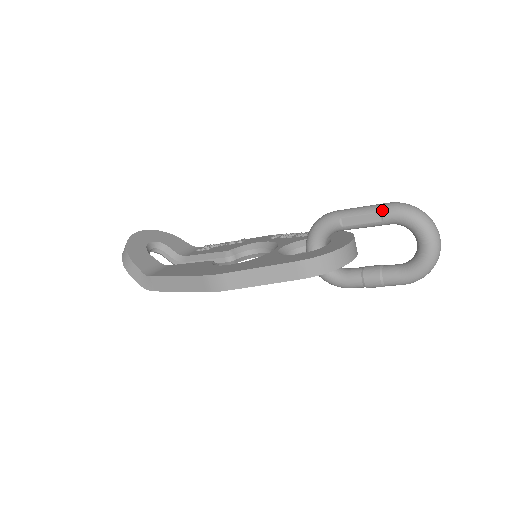
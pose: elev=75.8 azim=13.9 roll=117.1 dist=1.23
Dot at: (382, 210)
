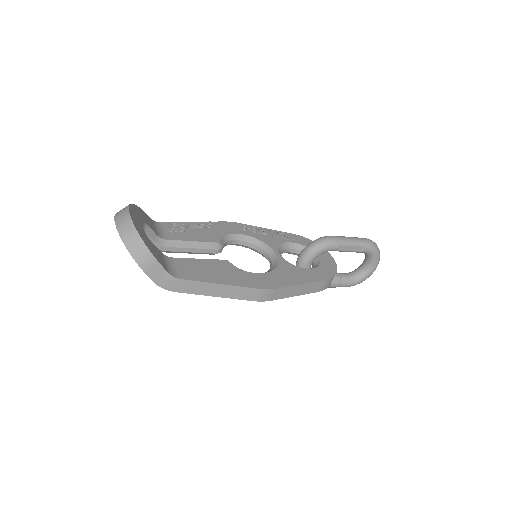
Dot at: (365, 245)
